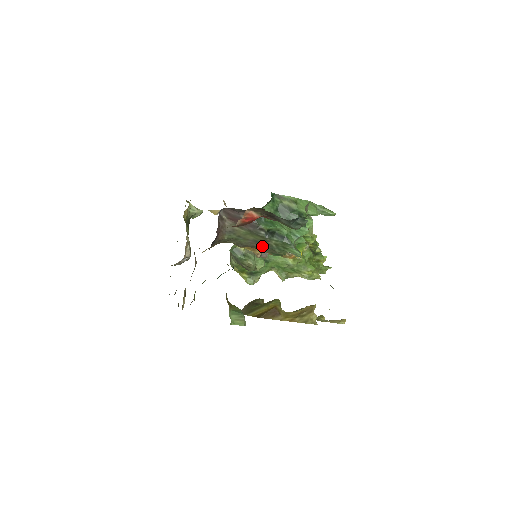
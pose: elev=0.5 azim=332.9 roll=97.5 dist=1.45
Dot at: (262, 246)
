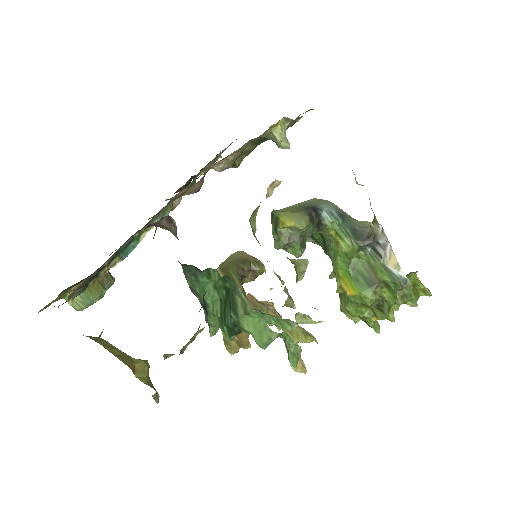
Dot at: occluded
